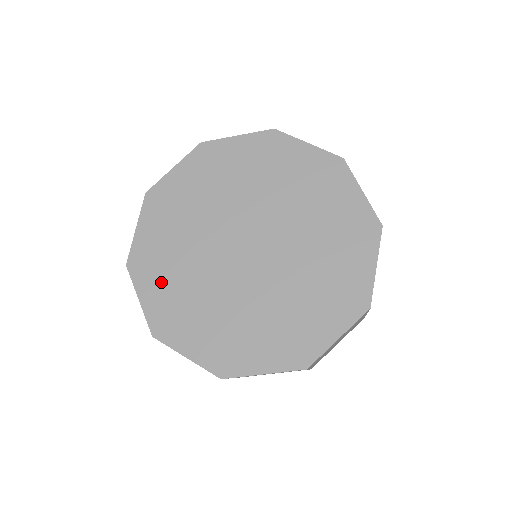
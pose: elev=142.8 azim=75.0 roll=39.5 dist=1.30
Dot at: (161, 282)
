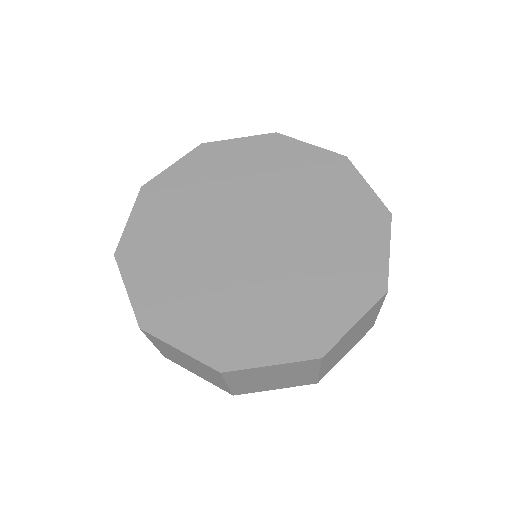
Dot at: (153, 271)
